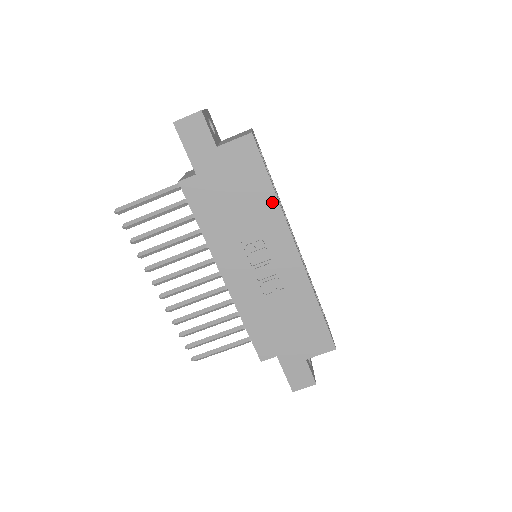
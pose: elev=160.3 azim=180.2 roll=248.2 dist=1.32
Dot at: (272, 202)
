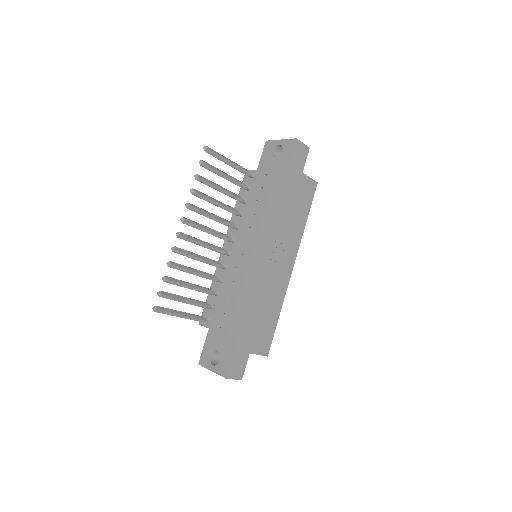
Dot at: (302, 227)
